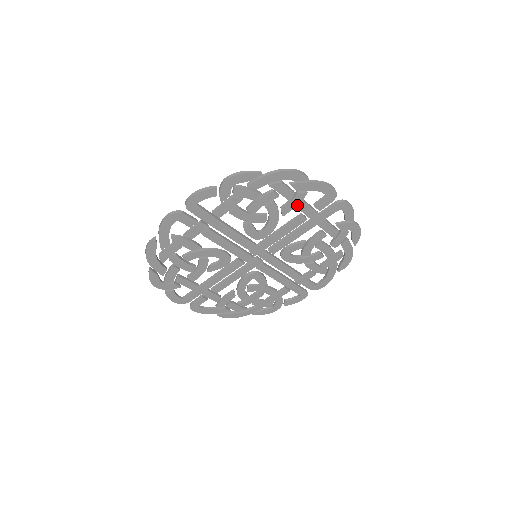
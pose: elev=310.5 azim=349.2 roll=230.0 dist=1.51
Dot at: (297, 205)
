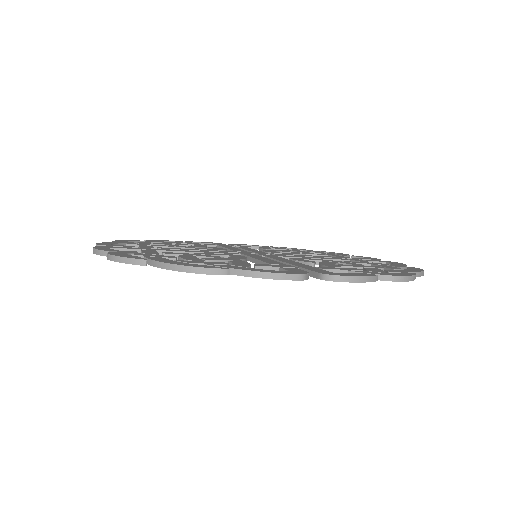
Dot at: occluded
